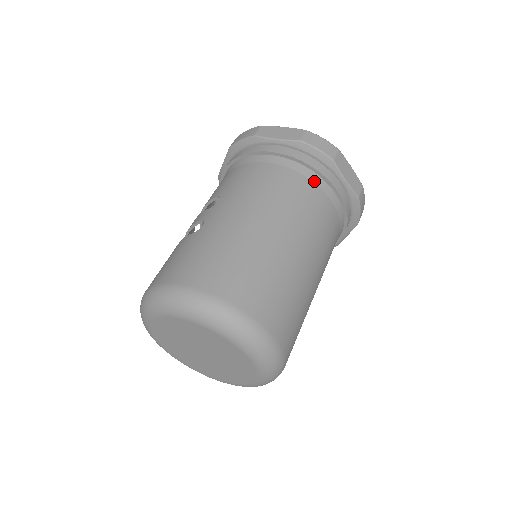
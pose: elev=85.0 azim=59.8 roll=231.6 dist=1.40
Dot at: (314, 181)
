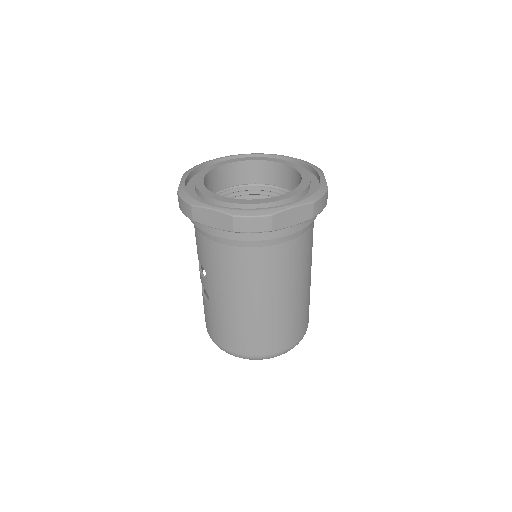
Dot at: (265, 245)
